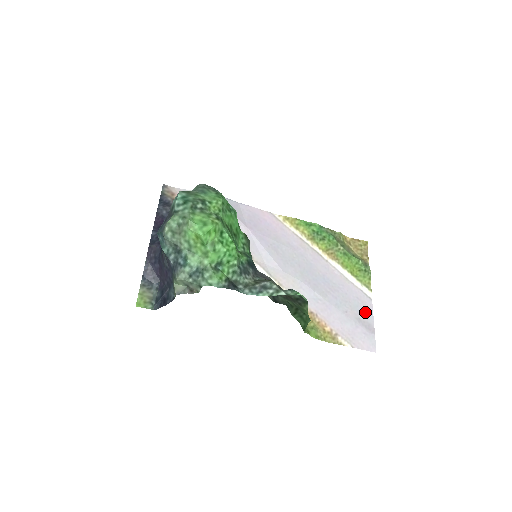
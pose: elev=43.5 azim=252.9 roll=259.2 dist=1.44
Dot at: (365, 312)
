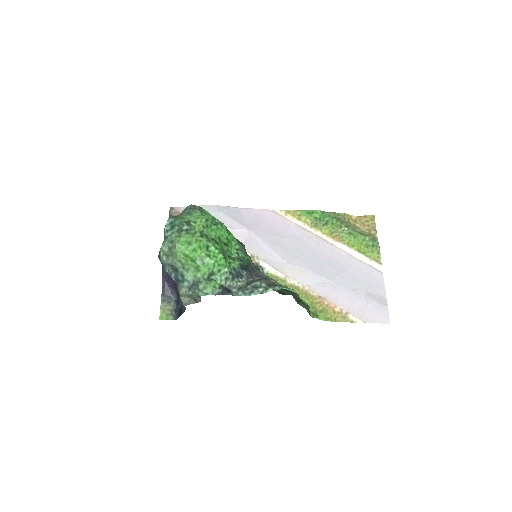
Dot at: (376, 286)
